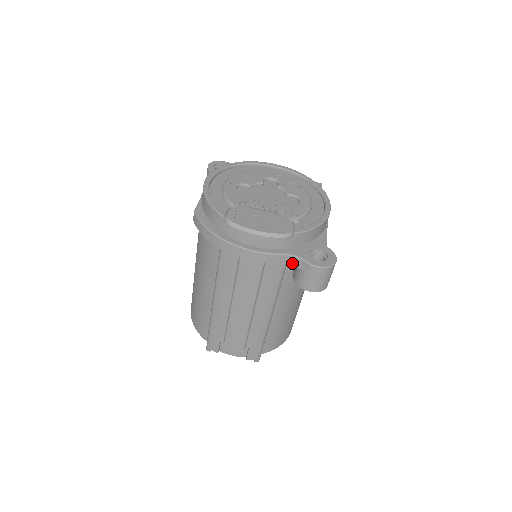
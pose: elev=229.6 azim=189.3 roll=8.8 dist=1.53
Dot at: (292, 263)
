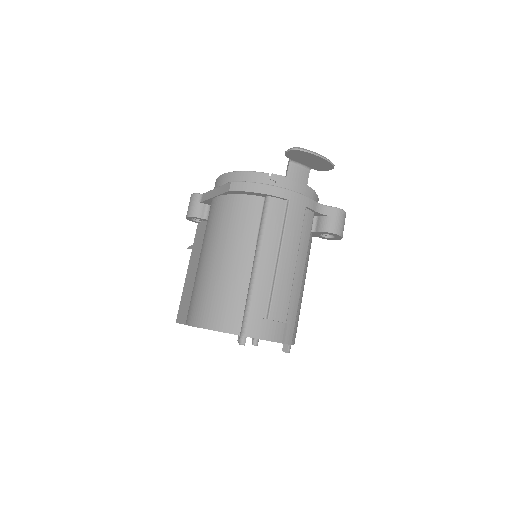
Dot at: (321, 211)
